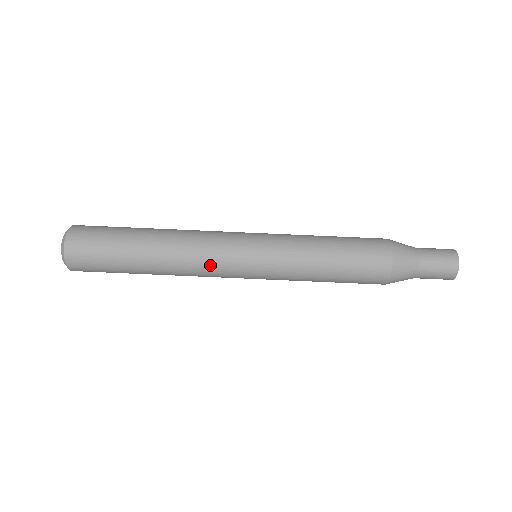
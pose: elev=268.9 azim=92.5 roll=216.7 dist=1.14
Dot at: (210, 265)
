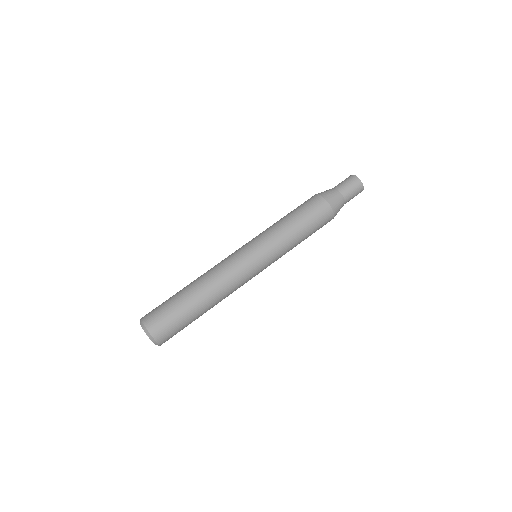
Dot at: (231, 269)
